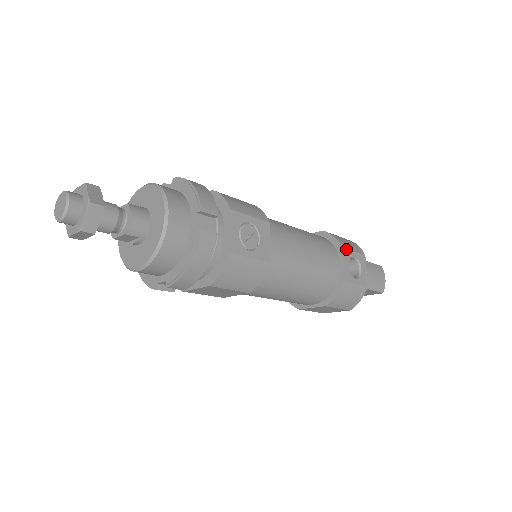
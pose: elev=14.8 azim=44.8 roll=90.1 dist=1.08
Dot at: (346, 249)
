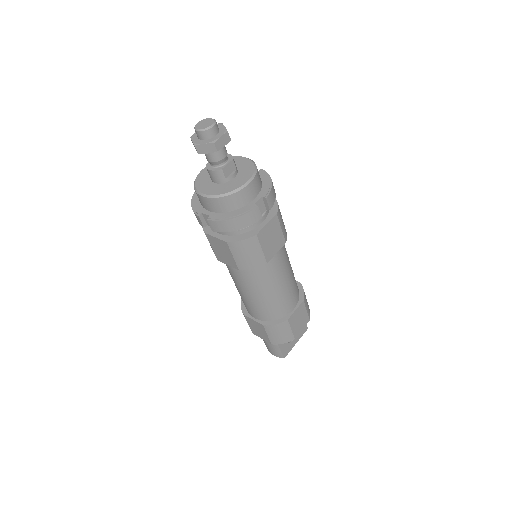
Dot at: occluded
